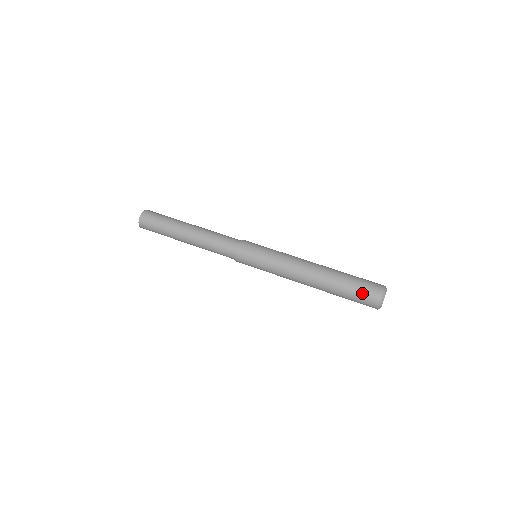
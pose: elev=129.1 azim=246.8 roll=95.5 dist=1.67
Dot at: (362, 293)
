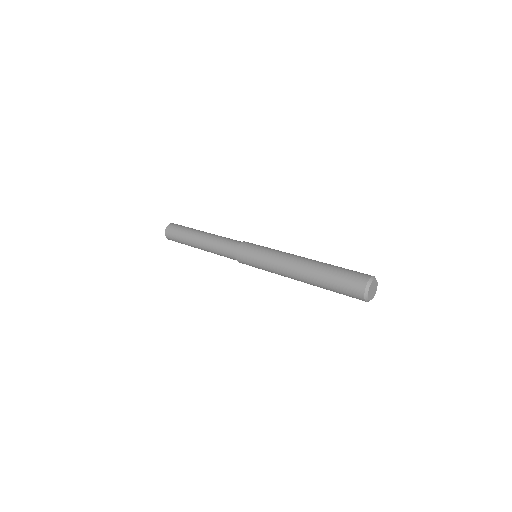
Dot at: (353, 271)
